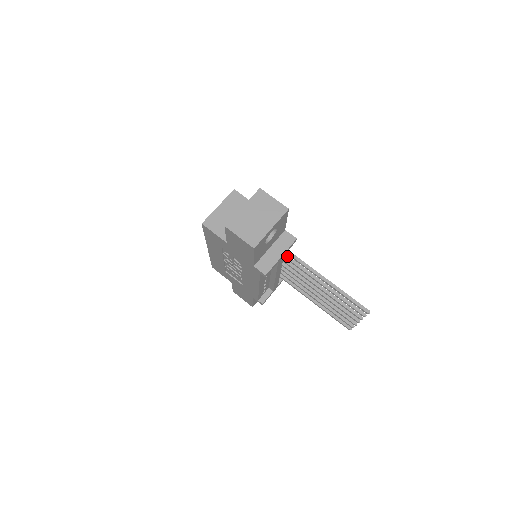
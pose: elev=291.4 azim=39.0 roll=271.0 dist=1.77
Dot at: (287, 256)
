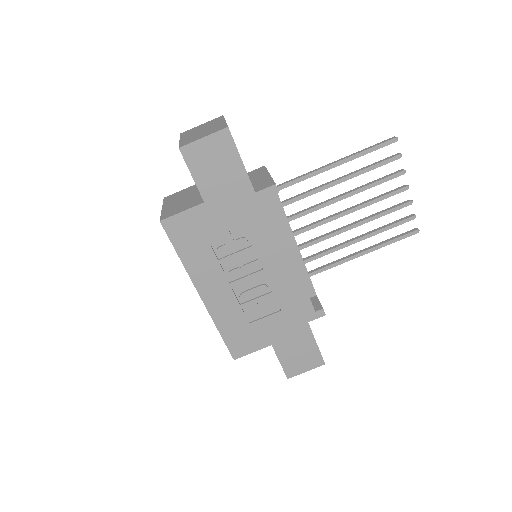
Dot at: occluded
